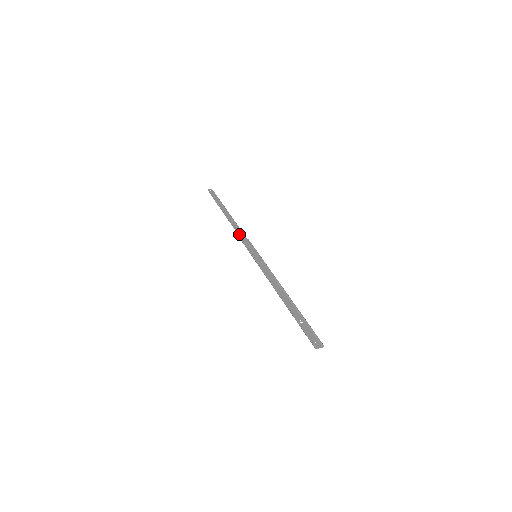
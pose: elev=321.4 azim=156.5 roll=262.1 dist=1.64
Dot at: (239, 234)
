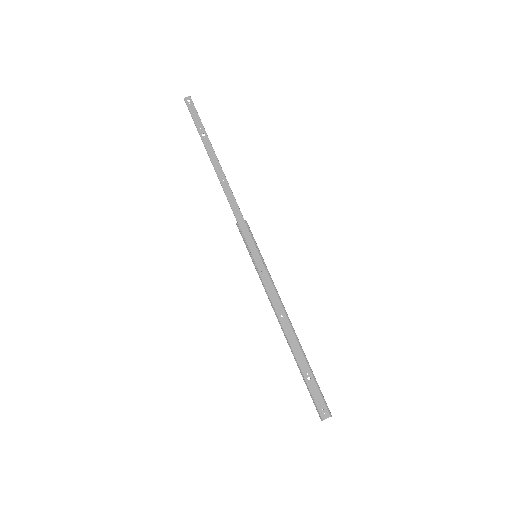
Dot at: (233, 211)
